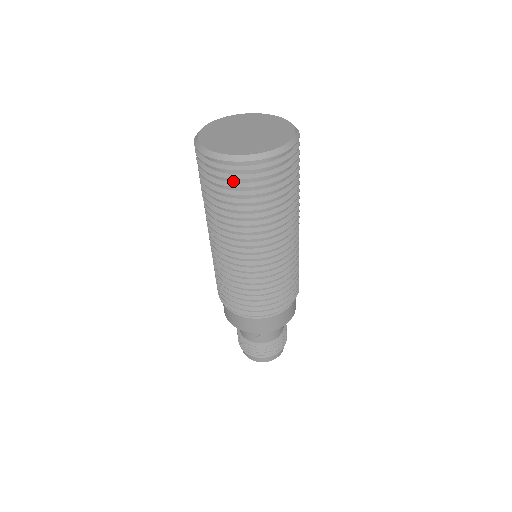
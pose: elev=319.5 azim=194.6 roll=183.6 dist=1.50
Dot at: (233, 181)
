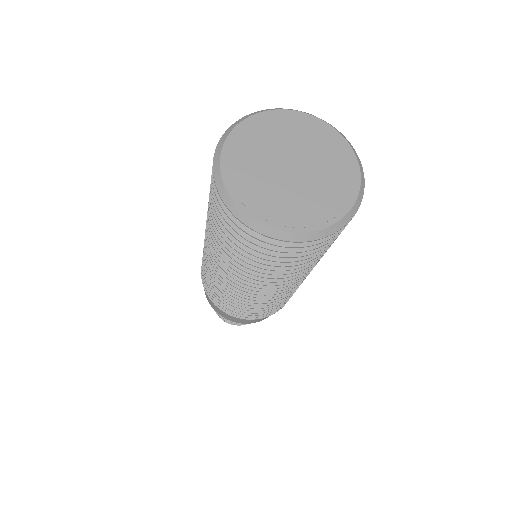
Dot at: (285, 249)
